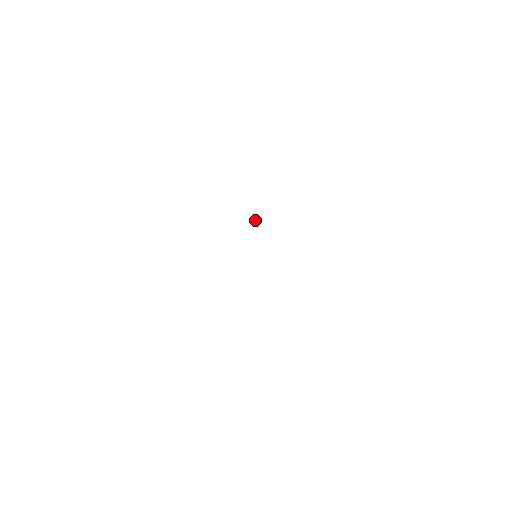
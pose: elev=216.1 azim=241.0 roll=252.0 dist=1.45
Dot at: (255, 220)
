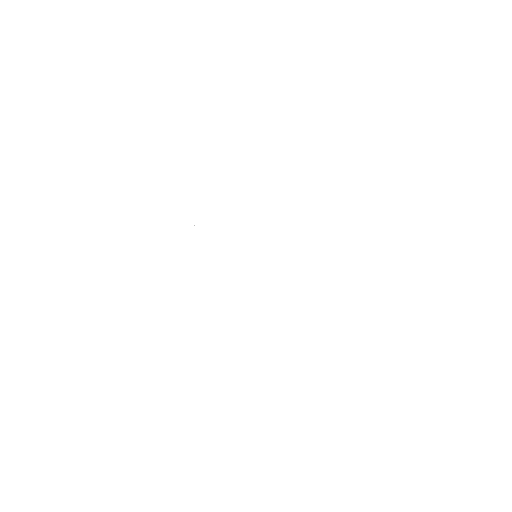
Dot at: occluded
